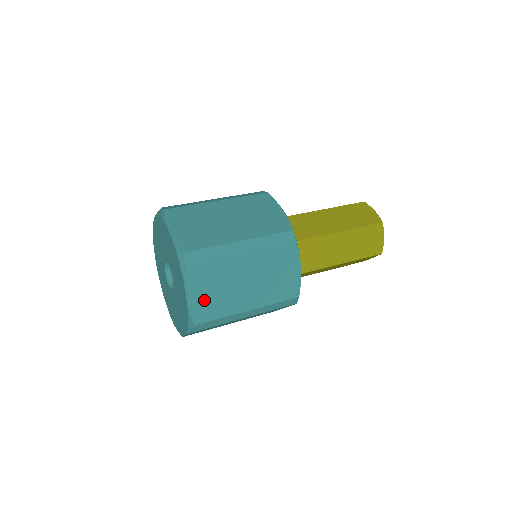
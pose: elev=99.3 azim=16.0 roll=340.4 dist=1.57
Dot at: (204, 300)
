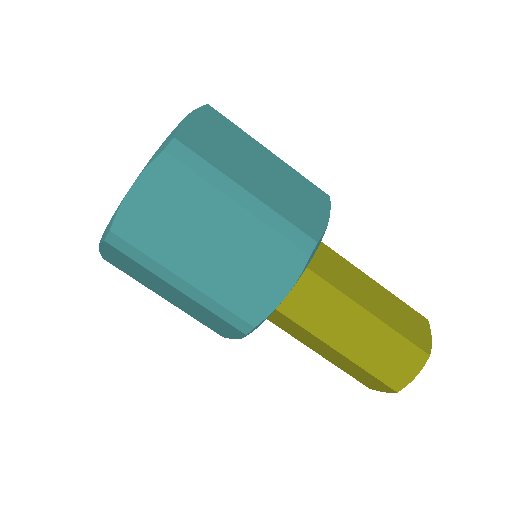
Dot at: (118, 262)
